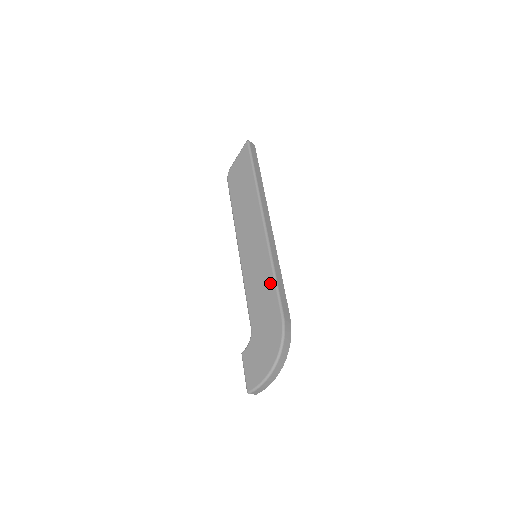
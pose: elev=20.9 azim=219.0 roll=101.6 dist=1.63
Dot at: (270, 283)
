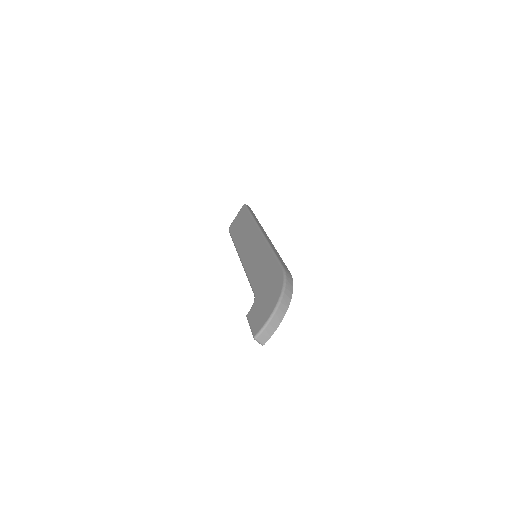
Dot at: (269, 257)
